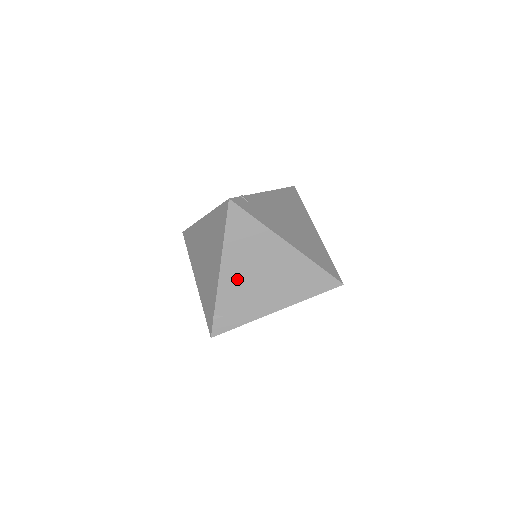
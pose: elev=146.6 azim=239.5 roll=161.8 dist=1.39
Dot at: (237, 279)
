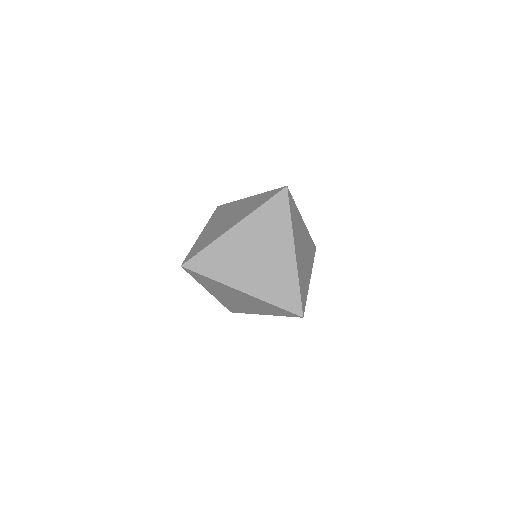
Dot at: (223, 297)
